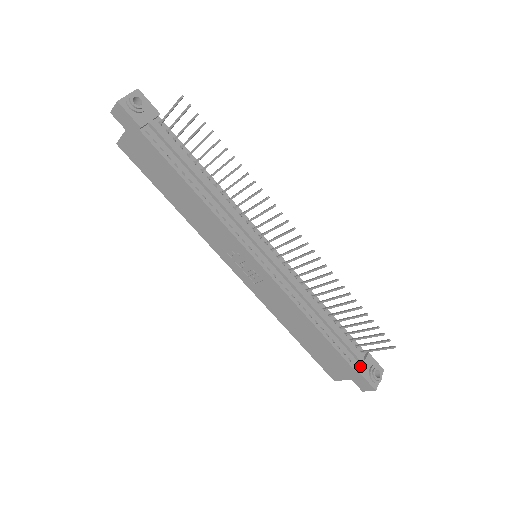
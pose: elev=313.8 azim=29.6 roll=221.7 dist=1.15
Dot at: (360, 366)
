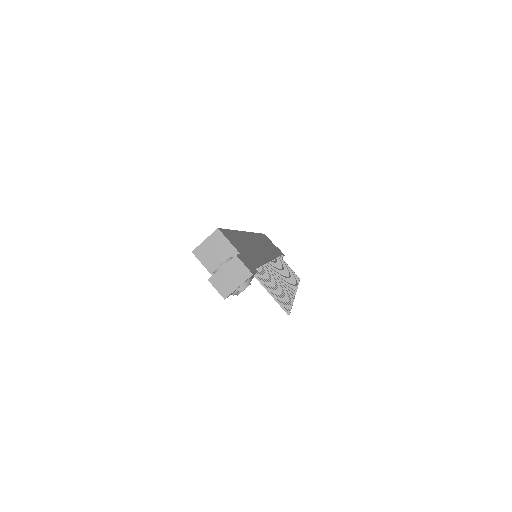
Dot at: occluded
